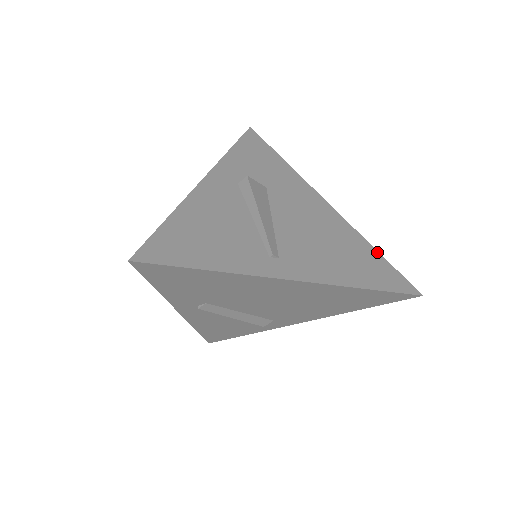
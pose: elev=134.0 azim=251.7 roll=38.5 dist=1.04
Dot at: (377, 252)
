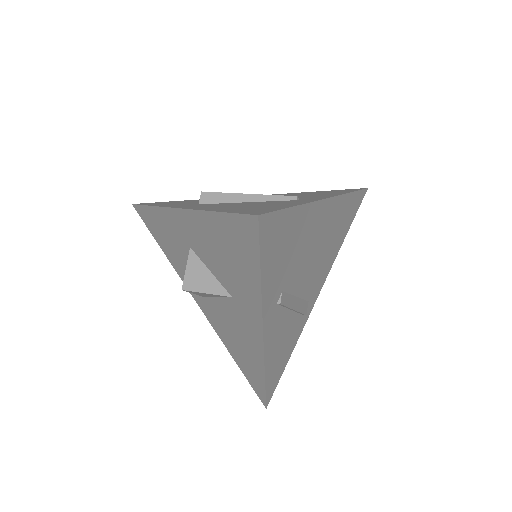
Dot at: (317, 191)
